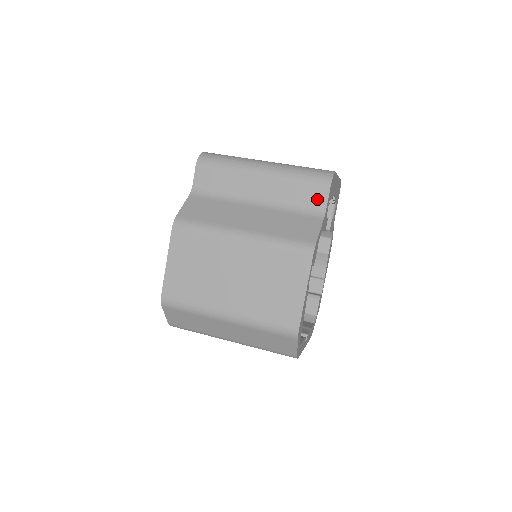
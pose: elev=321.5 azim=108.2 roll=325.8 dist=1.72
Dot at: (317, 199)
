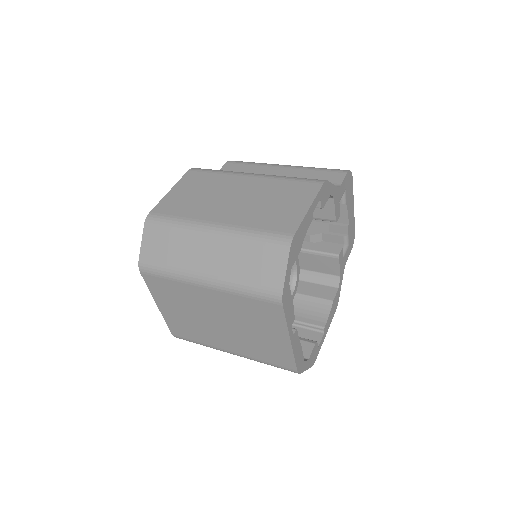
Dot at: (333, 179)
